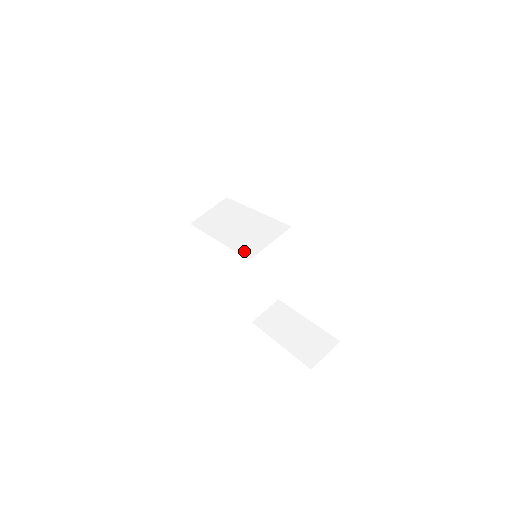
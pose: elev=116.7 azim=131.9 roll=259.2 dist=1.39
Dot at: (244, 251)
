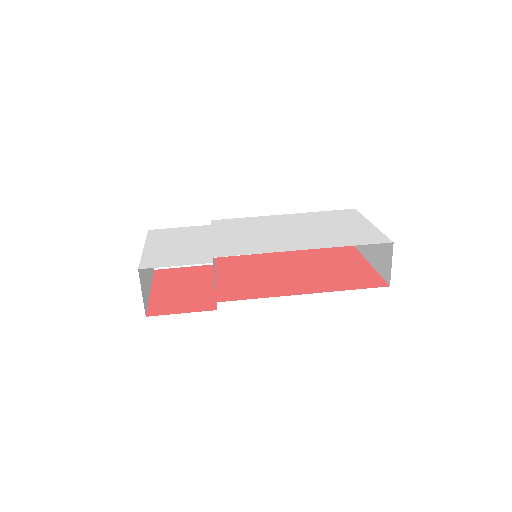
Dot at: occluded
